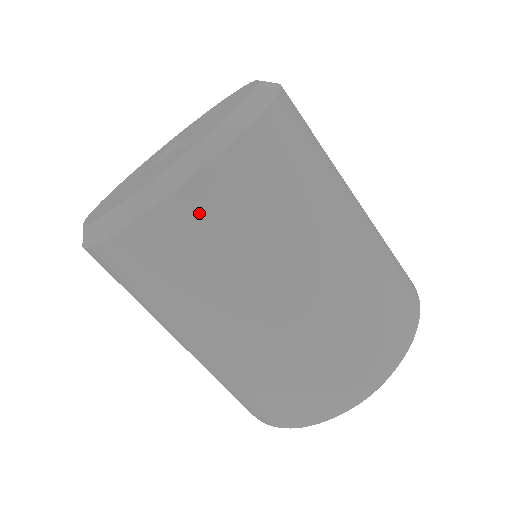
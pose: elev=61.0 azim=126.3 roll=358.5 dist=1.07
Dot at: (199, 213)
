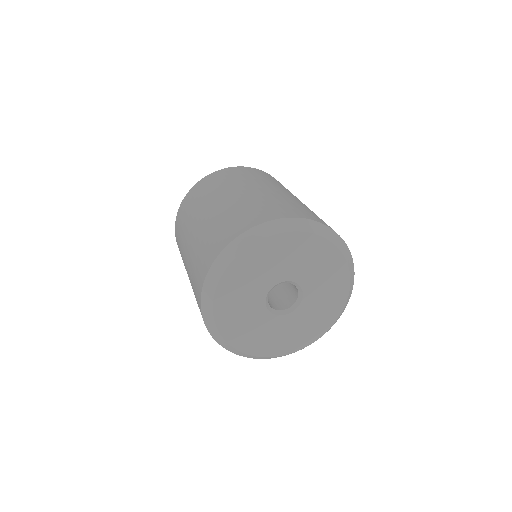
Dot at: occluded
